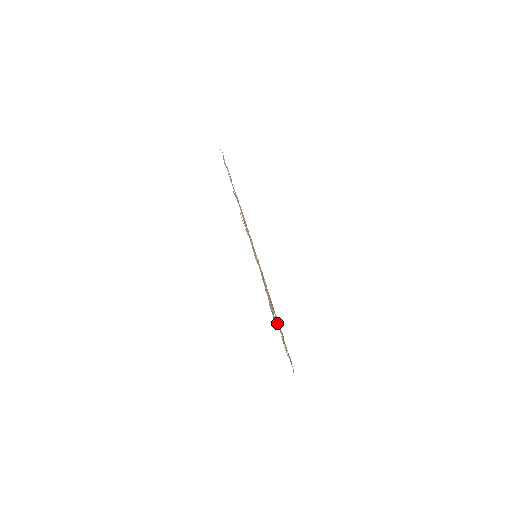
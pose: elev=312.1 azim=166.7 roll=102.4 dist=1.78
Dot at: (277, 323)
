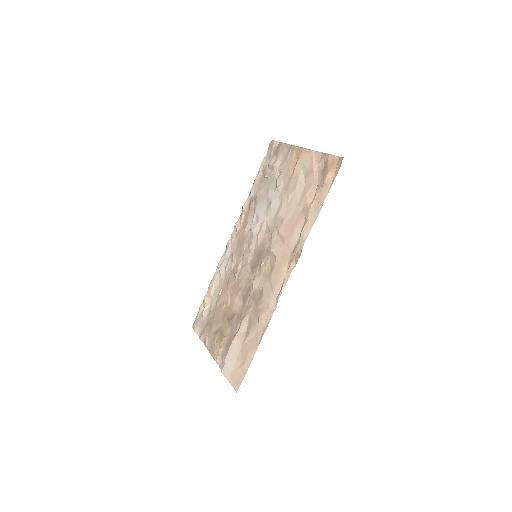
Dot at: (215, 282)
